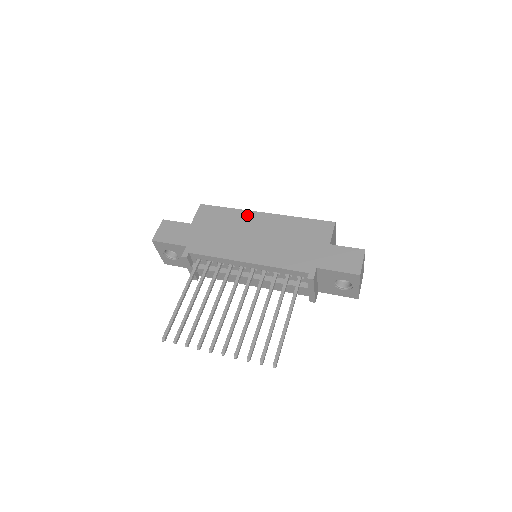
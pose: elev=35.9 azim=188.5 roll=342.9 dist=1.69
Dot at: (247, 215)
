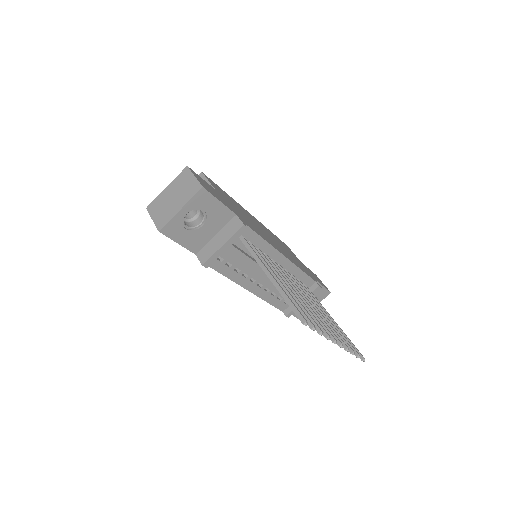
Dot at: (243, 208)
